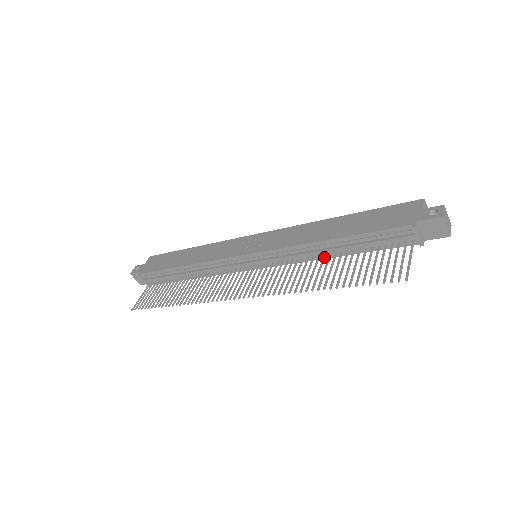
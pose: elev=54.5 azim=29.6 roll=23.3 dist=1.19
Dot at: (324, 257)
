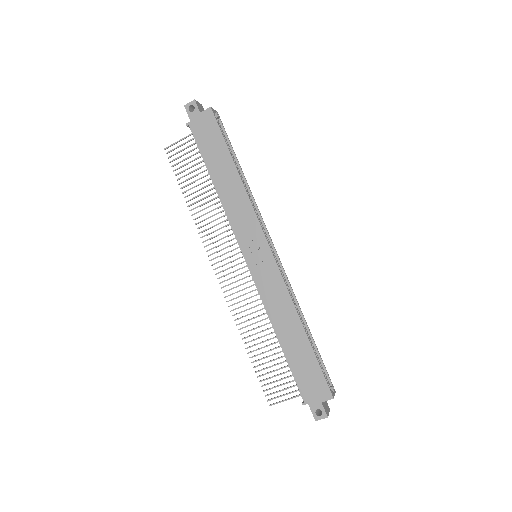
Dot at: occluded
